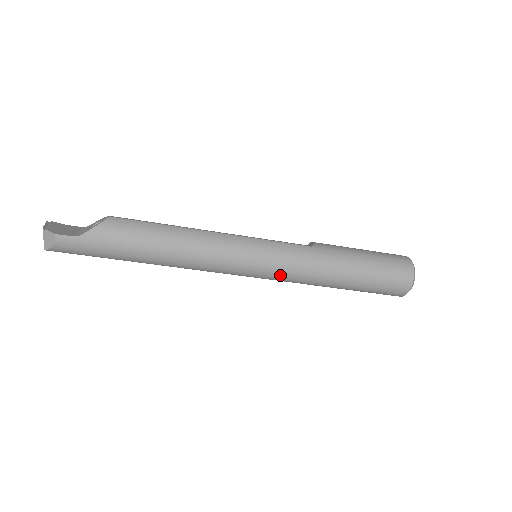
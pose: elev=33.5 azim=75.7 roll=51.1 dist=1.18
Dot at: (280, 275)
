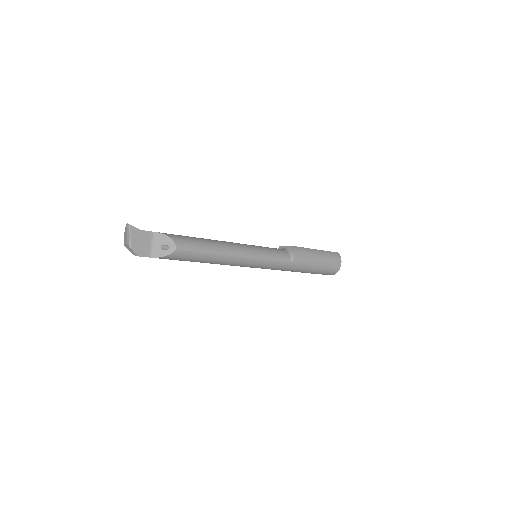
Dot at: occluded
